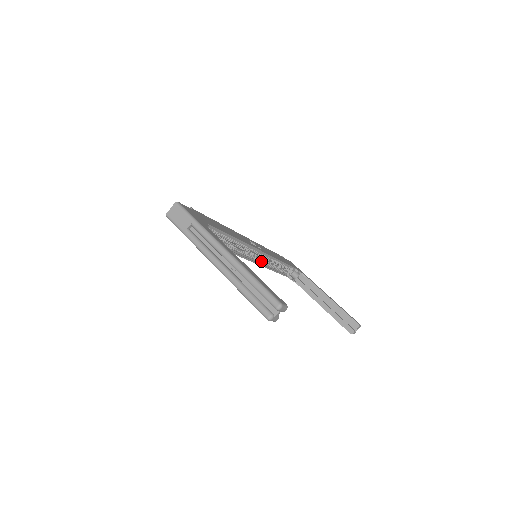
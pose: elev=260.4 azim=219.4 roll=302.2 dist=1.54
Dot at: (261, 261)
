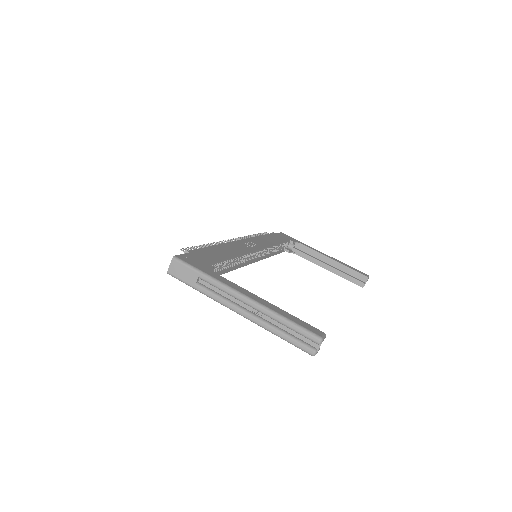
Dot at: (260, 256)
